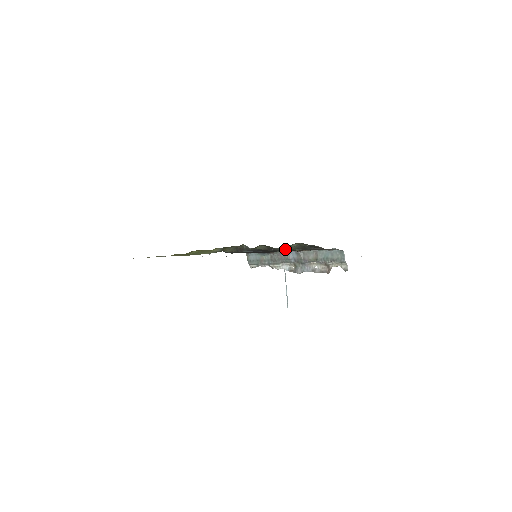
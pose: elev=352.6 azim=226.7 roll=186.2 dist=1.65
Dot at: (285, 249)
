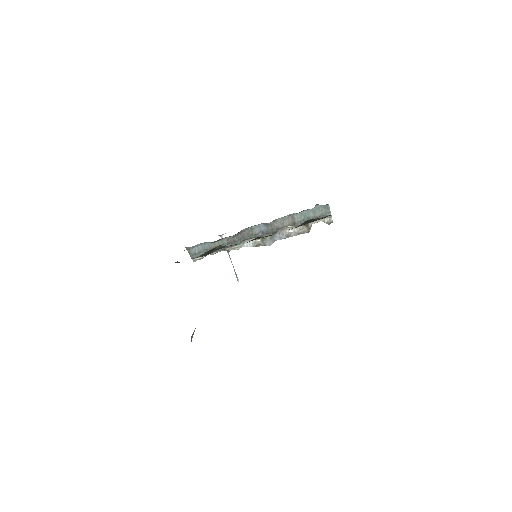
Dot at: occluded
